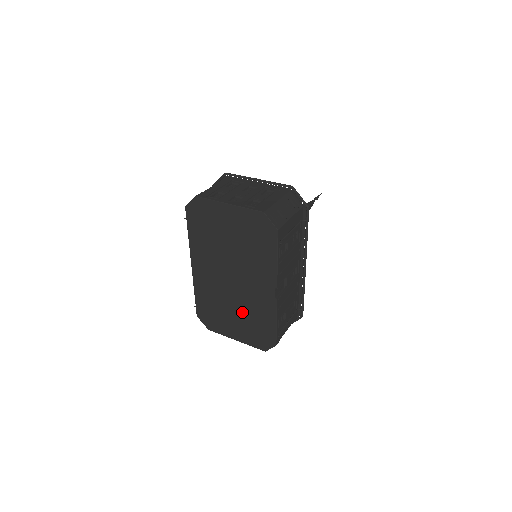
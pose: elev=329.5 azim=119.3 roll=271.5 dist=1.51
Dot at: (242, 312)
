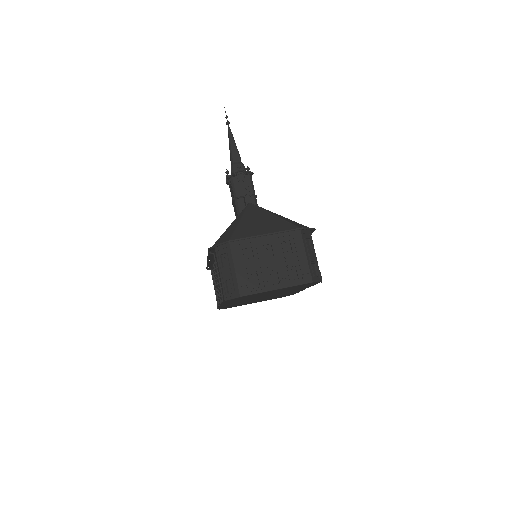
Dot at: (268, 298)
